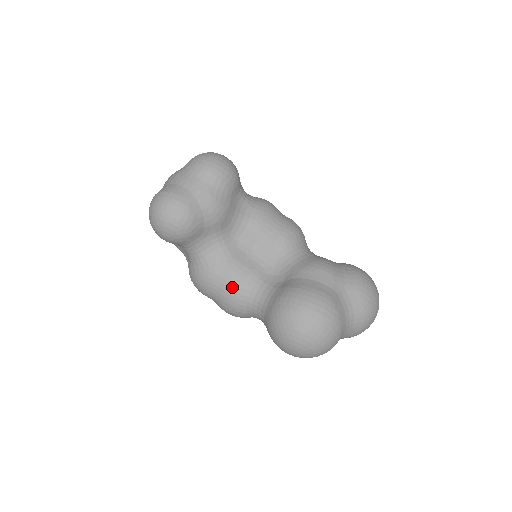
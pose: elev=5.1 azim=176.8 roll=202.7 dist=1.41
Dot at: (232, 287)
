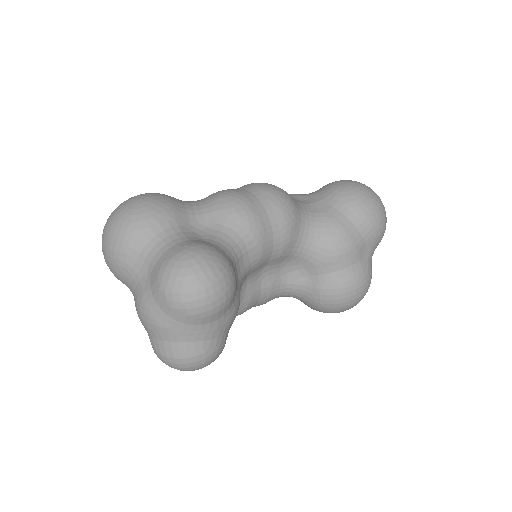
Dot at: (259, 305)
